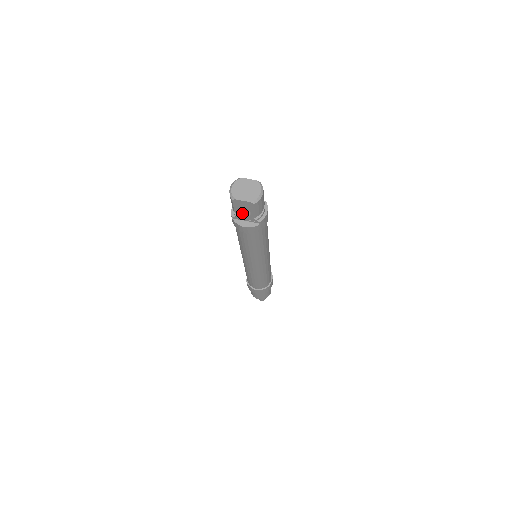
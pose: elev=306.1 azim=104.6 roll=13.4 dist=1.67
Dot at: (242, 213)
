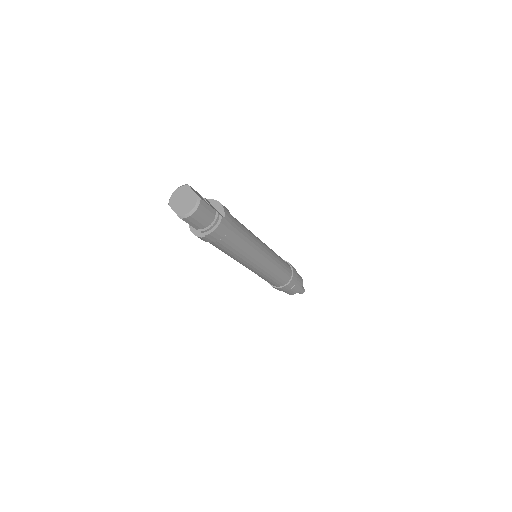
Dot at: occluded
